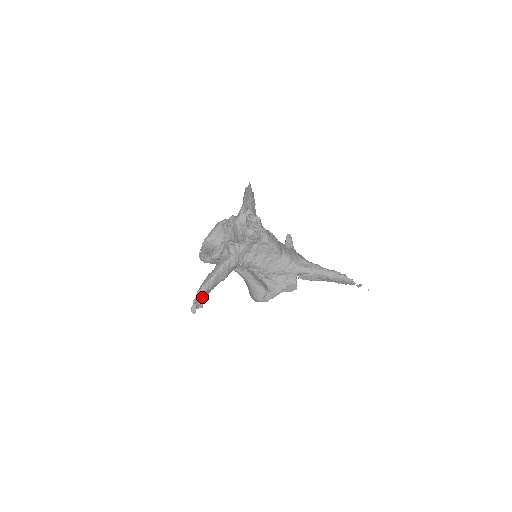
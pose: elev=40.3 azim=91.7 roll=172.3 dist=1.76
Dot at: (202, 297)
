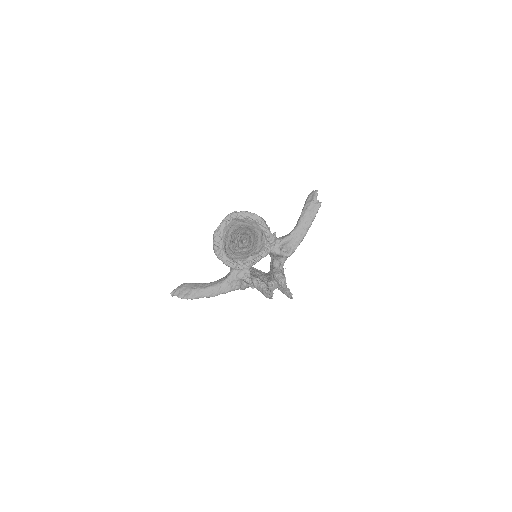
Dot at: occluded
